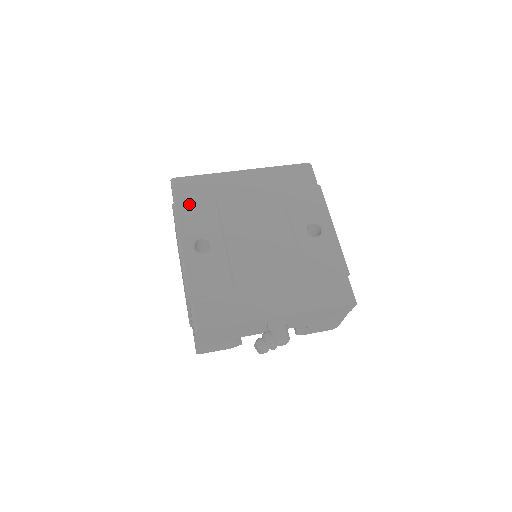
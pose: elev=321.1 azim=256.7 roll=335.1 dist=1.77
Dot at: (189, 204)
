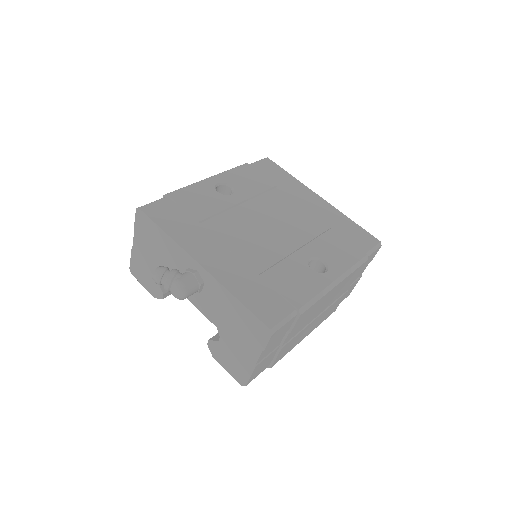
Dot at: (254, 171)
